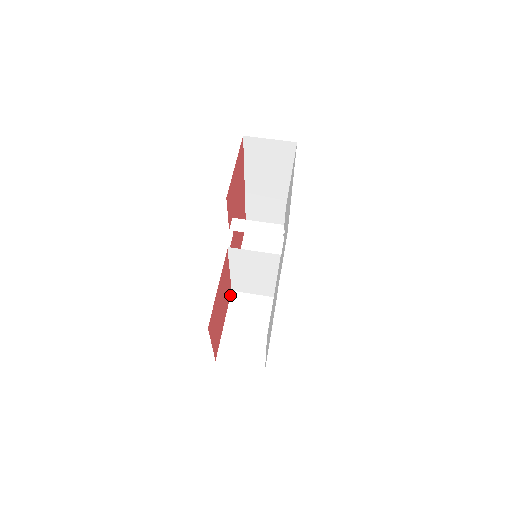
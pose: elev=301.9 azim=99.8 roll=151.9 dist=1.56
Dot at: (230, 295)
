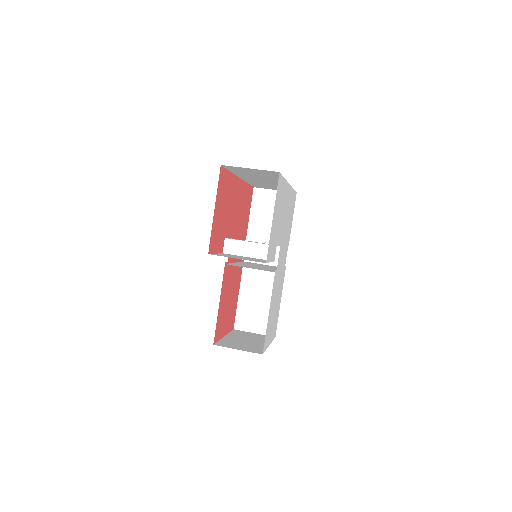
Dot at: occluded
